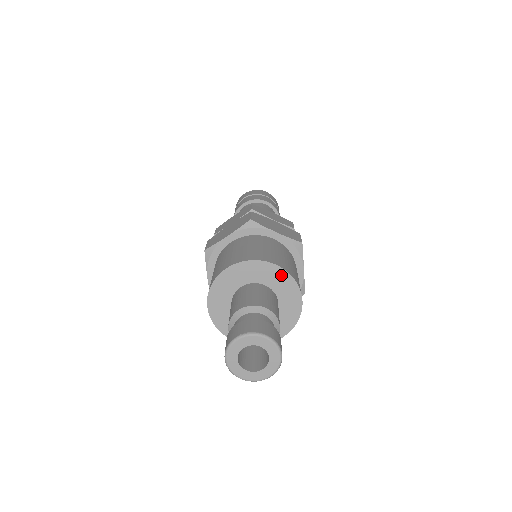
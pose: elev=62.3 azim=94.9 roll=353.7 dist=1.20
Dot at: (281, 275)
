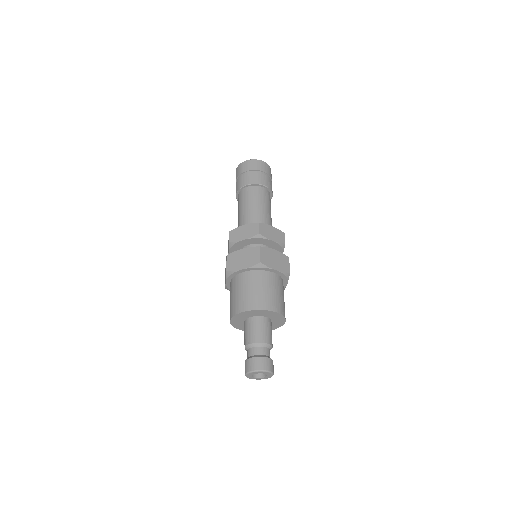
Dot at: (276, 315)
